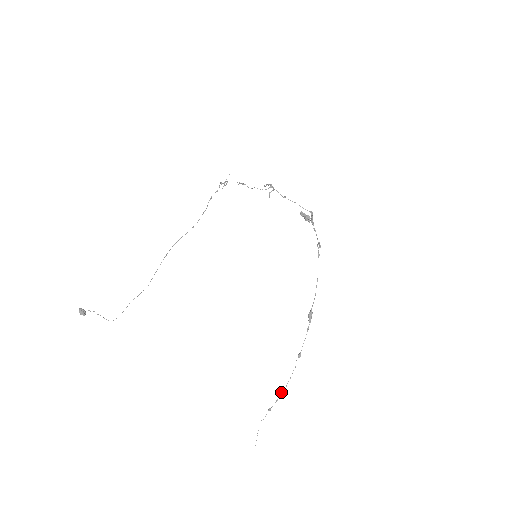
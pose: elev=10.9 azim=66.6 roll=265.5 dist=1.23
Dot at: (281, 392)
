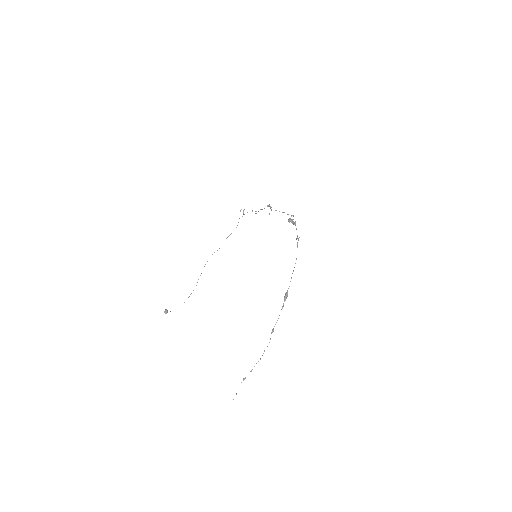
Dot at: occluded
